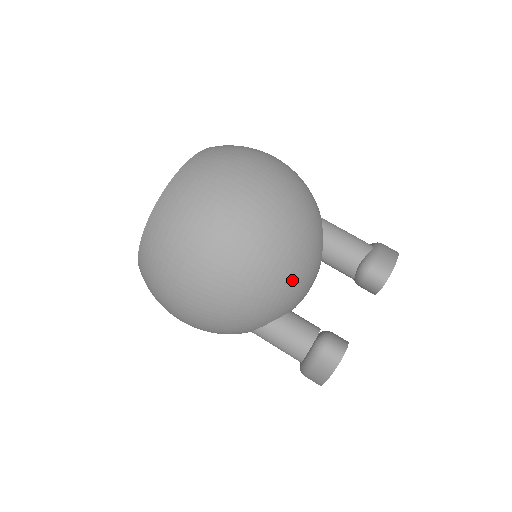
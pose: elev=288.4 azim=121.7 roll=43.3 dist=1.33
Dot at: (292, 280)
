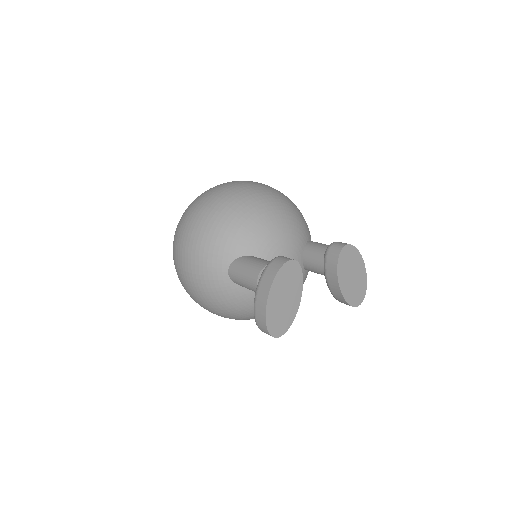
Dot at: (274, 221)
